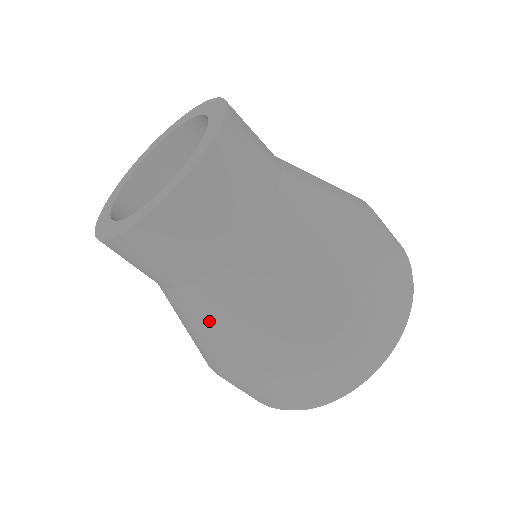
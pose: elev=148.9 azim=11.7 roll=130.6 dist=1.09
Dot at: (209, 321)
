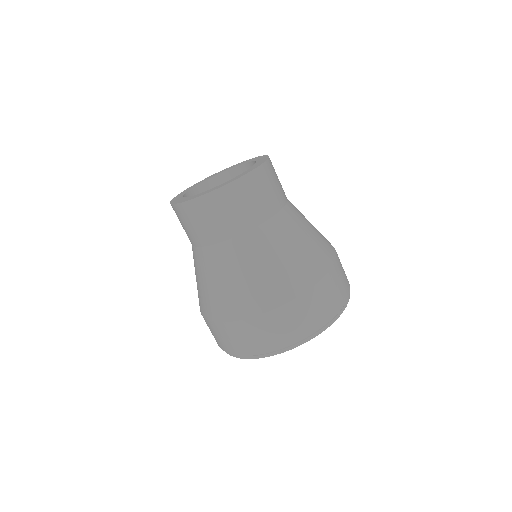
Dot at: (238, 266)
